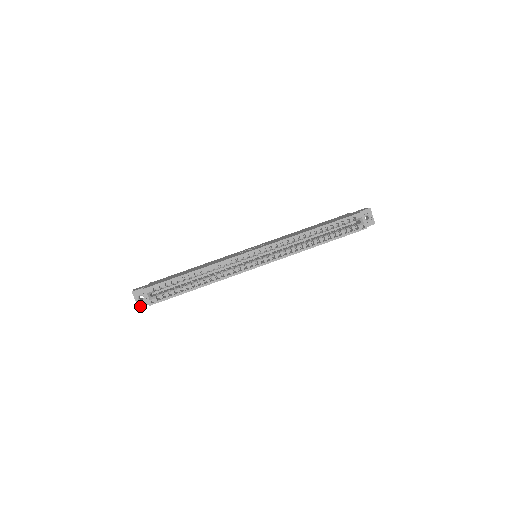
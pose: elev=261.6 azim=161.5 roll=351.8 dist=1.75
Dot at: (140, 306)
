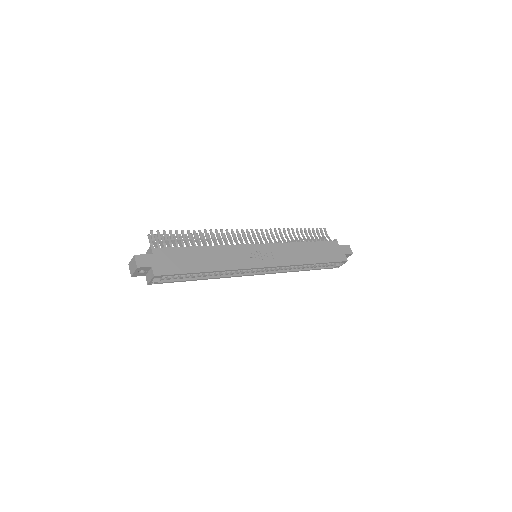
Dot at: (134, 276)
